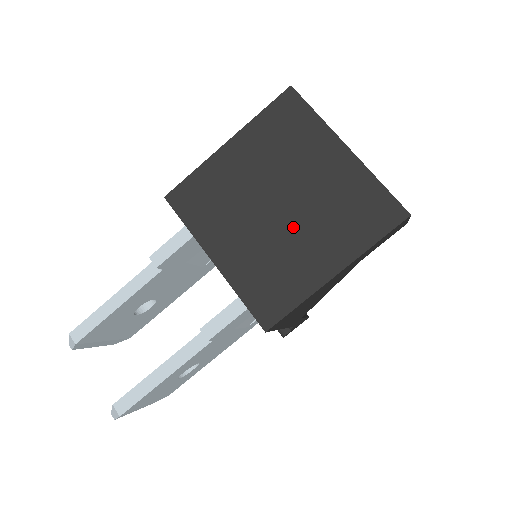
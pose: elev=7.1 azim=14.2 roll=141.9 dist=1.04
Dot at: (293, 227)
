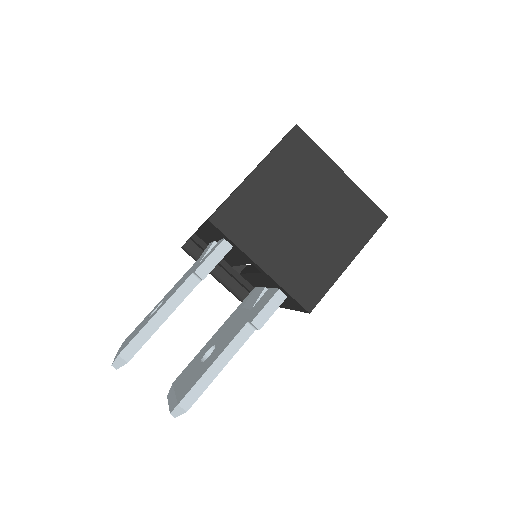
Dot at: (316, 233)
